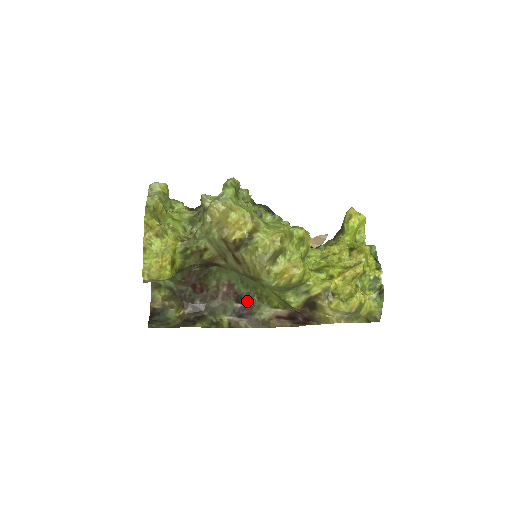
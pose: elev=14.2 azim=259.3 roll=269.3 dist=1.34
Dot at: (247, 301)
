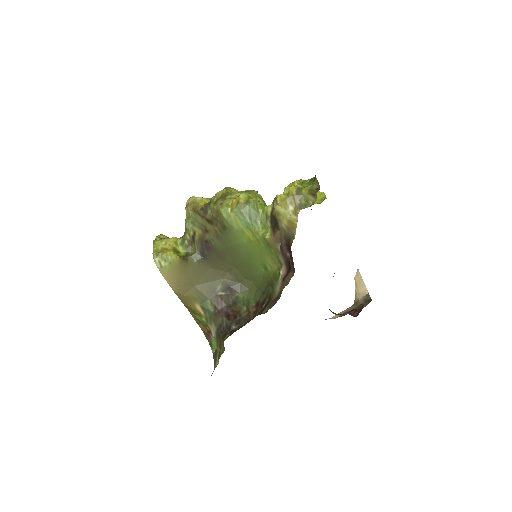
Dot at: (267, 299)
